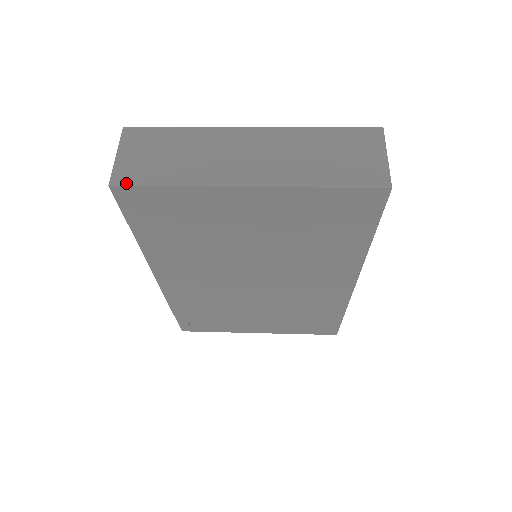
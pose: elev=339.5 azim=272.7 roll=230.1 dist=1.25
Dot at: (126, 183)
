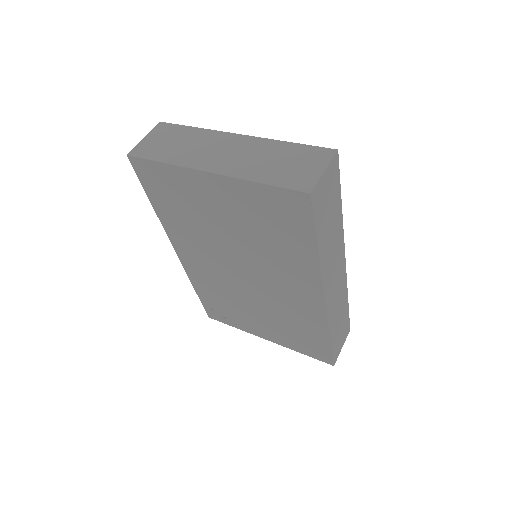
Dot at: (137, 155)
